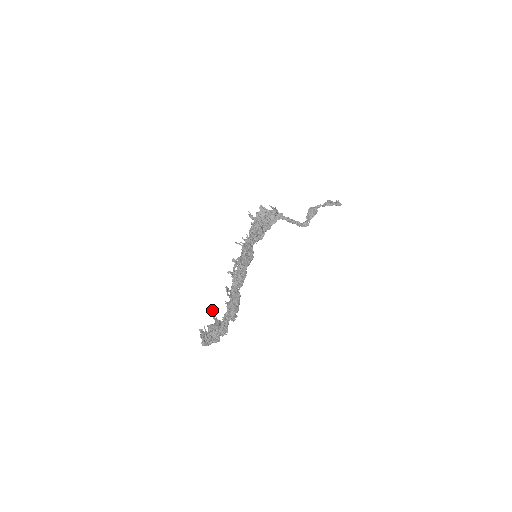
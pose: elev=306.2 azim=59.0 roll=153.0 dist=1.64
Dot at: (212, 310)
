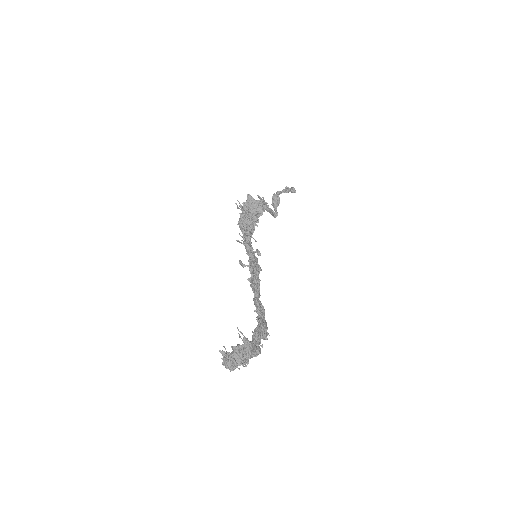
Dot at: (237, 328)
